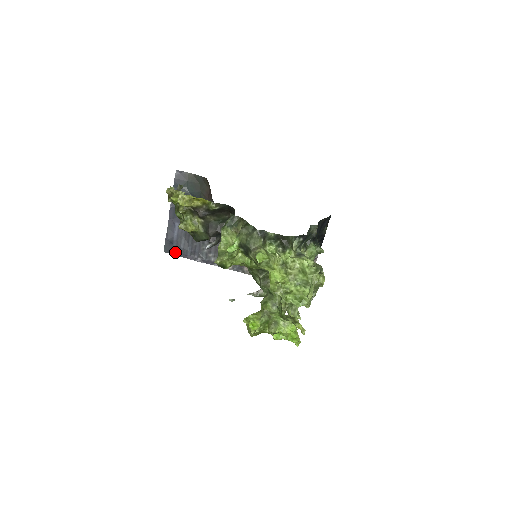
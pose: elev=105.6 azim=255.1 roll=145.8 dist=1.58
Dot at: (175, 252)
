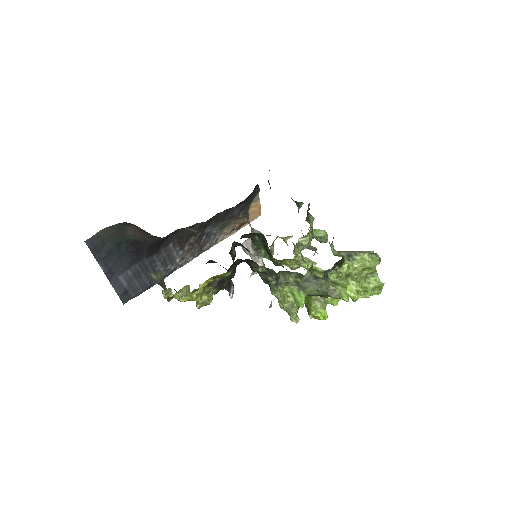
Dot at: (135, 295)
